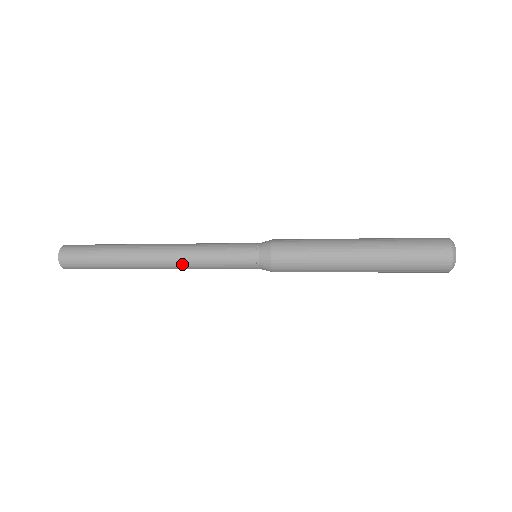
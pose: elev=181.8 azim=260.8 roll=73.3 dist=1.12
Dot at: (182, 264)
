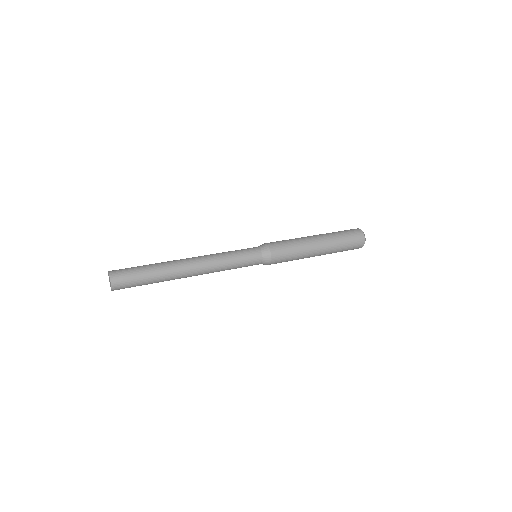
Dot at: (211, 271)
